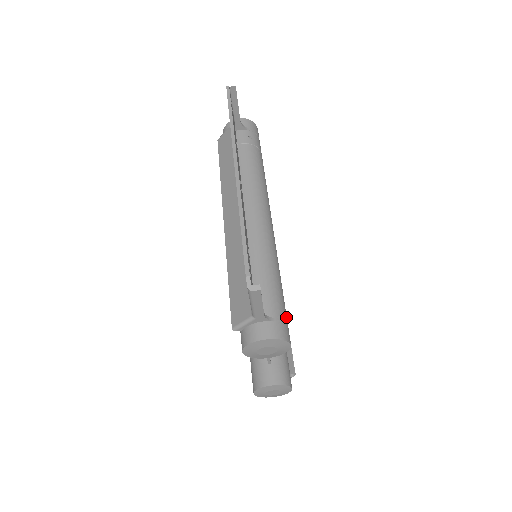
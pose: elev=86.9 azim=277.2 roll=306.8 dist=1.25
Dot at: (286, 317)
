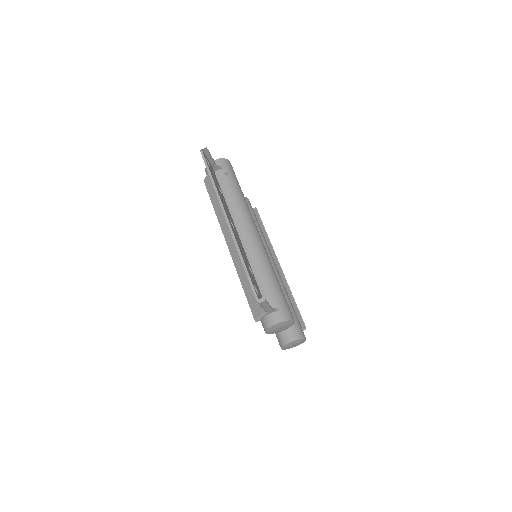
Dot at: (287, 303)
